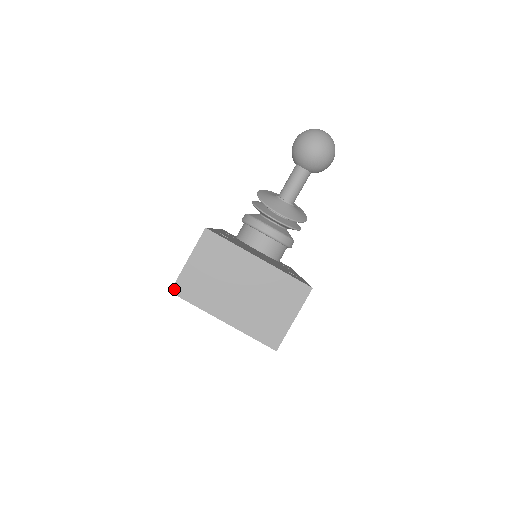
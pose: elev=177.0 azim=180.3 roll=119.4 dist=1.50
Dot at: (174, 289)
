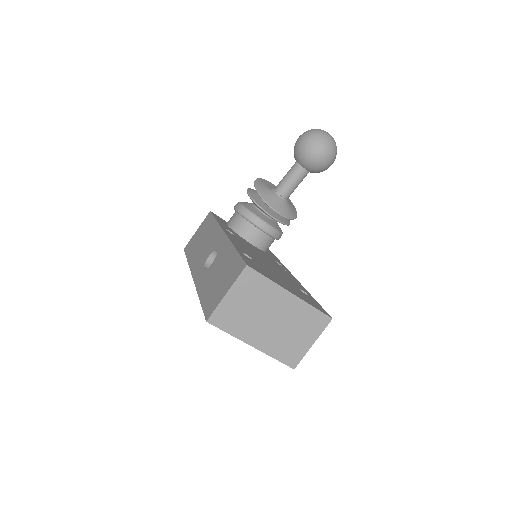
Dot at: (211, 319)
